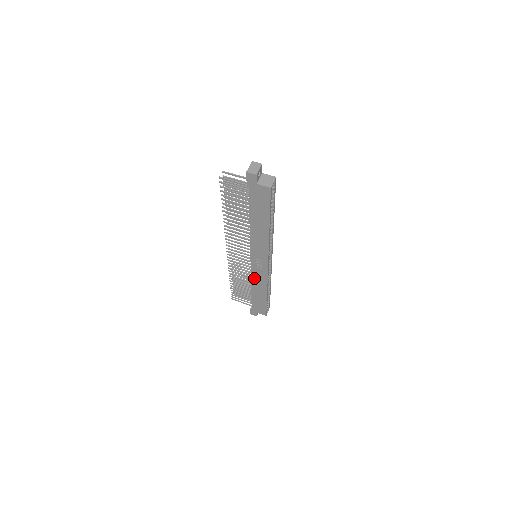
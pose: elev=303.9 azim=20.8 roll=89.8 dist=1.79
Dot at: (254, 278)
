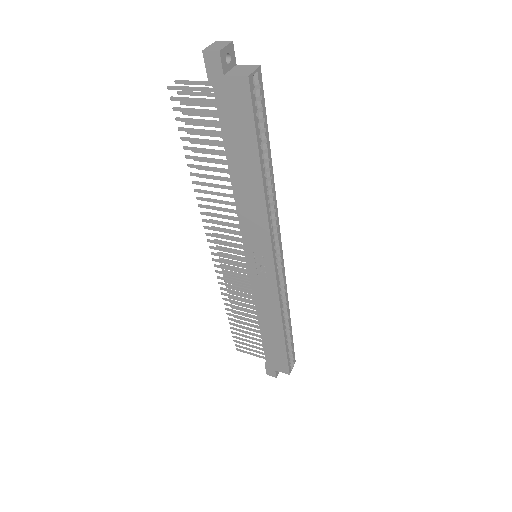
Dot at: (259, 300)
